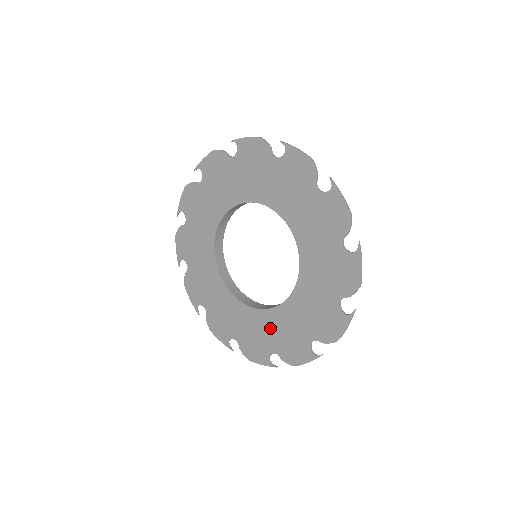
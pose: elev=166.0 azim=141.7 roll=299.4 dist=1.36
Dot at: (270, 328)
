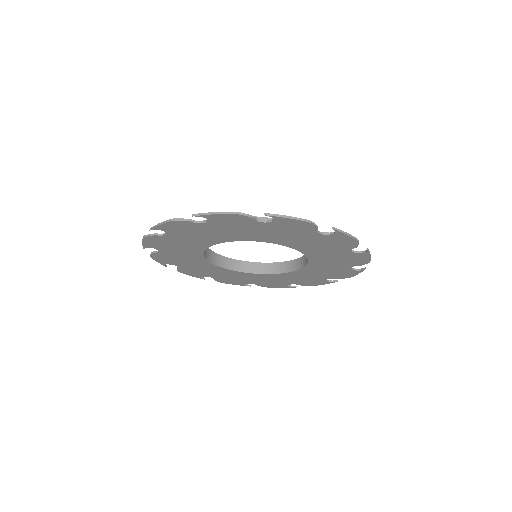
Dot at: (223, 274)
